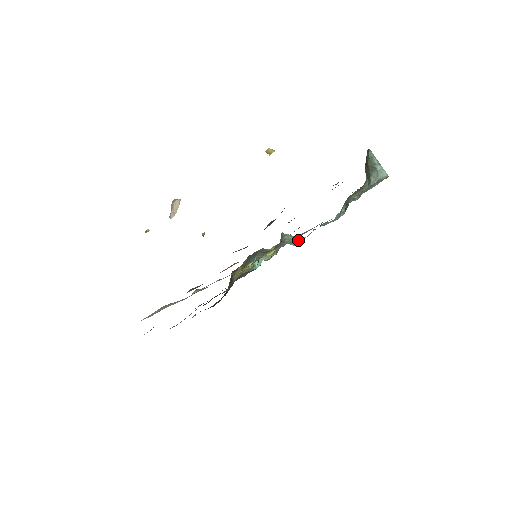
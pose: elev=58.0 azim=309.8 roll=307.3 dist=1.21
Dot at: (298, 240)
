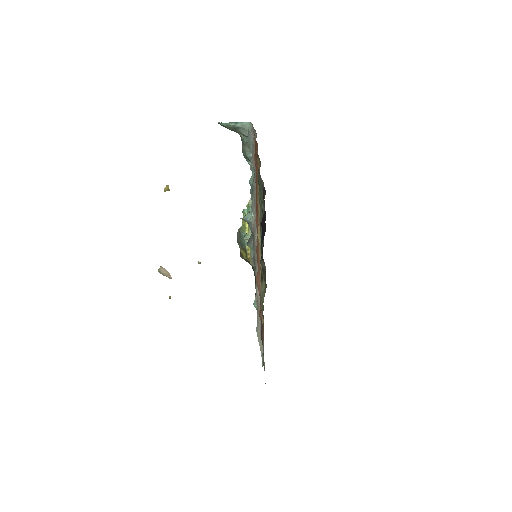
Dot at: (250, 204)
